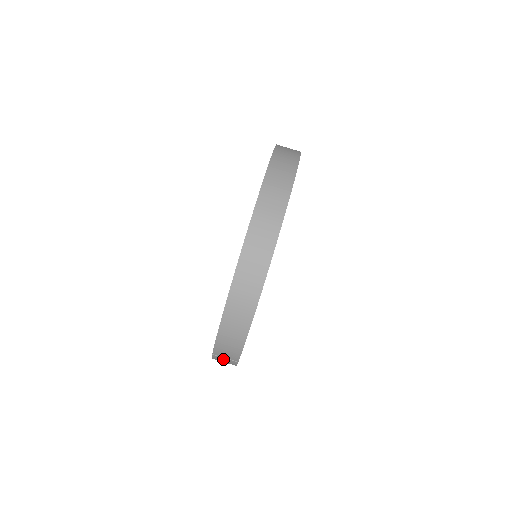
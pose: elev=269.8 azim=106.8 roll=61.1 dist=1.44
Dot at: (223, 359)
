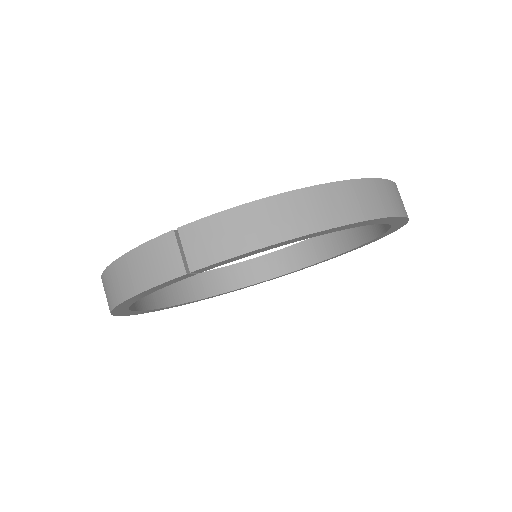
Dot at: (171, 252)
